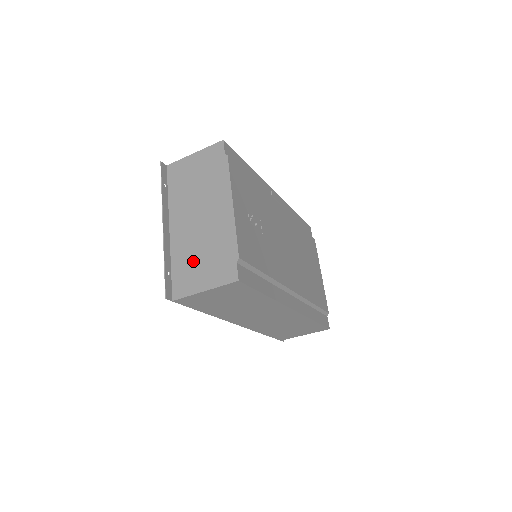
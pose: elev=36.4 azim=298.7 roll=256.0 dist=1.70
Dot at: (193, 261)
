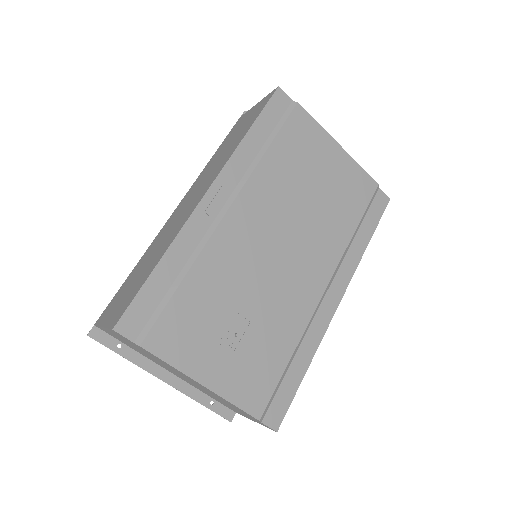
Dot at: occluded
